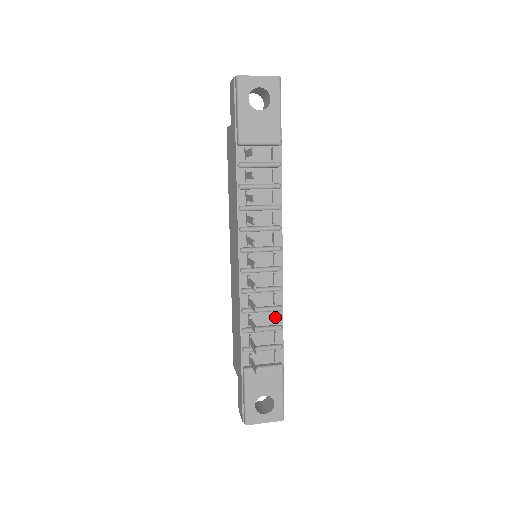
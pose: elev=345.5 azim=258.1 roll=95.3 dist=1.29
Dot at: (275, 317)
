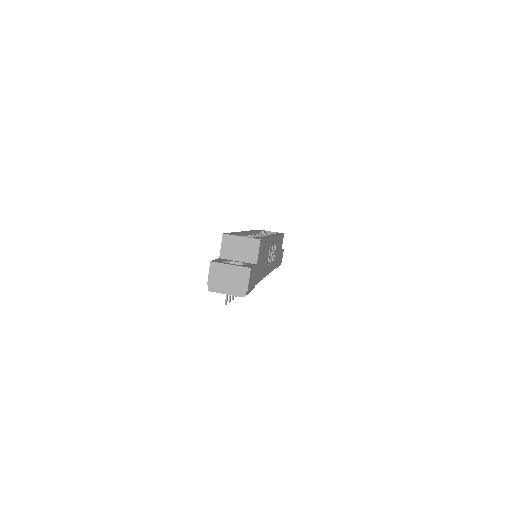
Dot at: occluded
